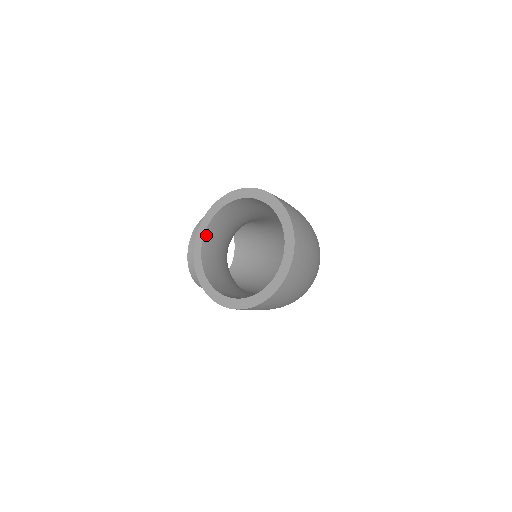
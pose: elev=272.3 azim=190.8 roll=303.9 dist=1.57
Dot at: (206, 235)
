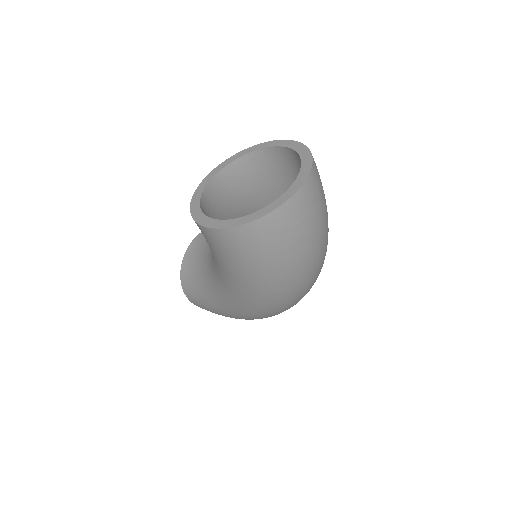
Dot at: (220, 174)
